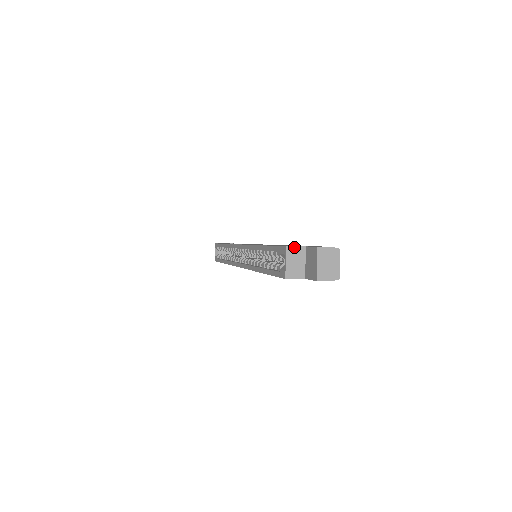
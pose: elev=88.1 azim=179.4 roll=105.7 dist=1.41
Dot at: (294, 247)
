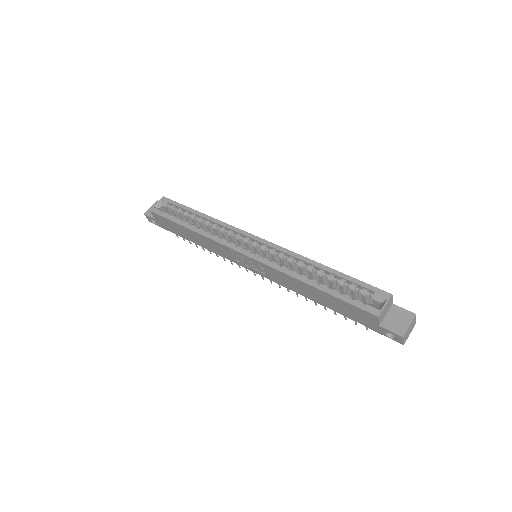
Dot at: (392, 299)
